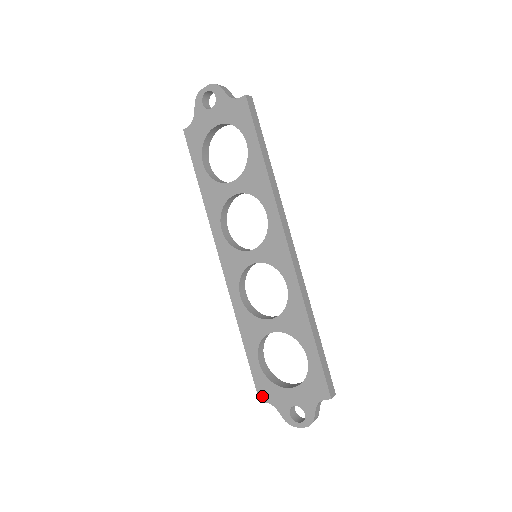
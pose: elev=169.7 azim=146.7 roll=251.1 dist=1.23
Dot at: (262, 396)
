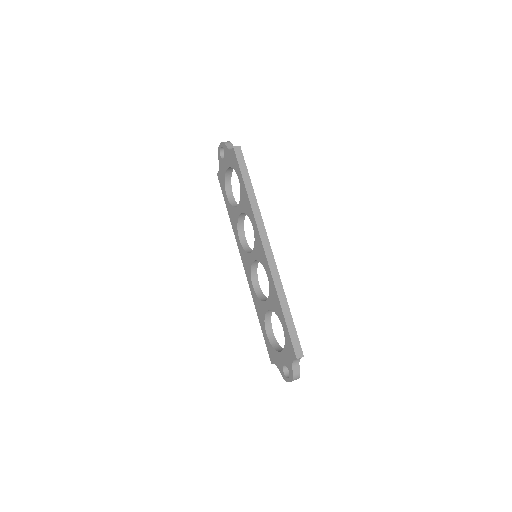
Dot at: (271, 359)
